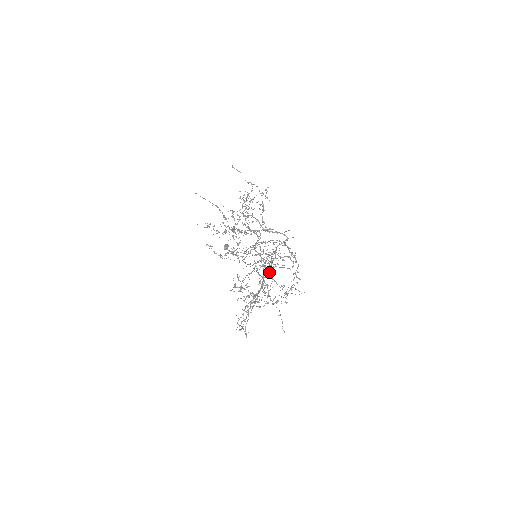
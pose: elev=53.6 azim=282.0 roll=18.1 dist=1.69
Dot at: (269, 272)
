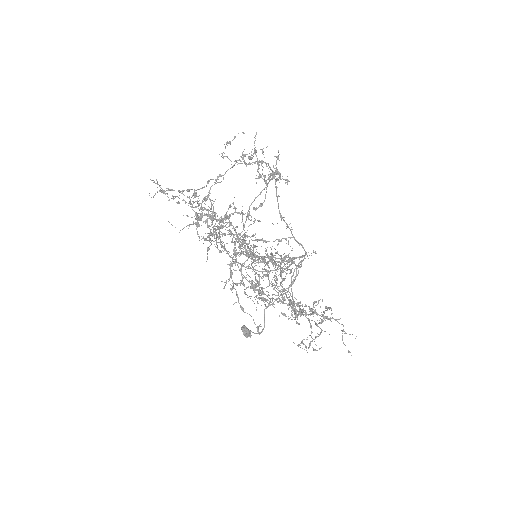
Dot at: occluded
